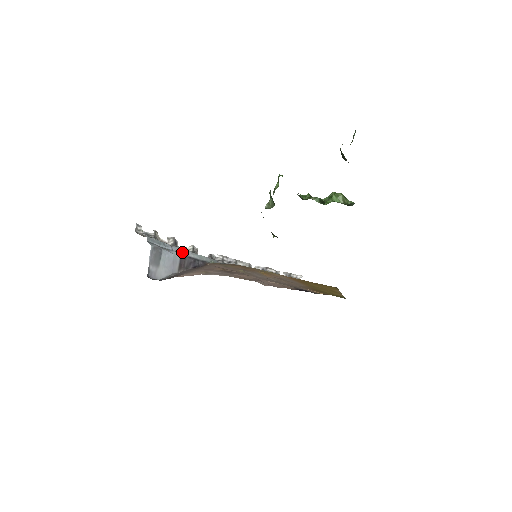
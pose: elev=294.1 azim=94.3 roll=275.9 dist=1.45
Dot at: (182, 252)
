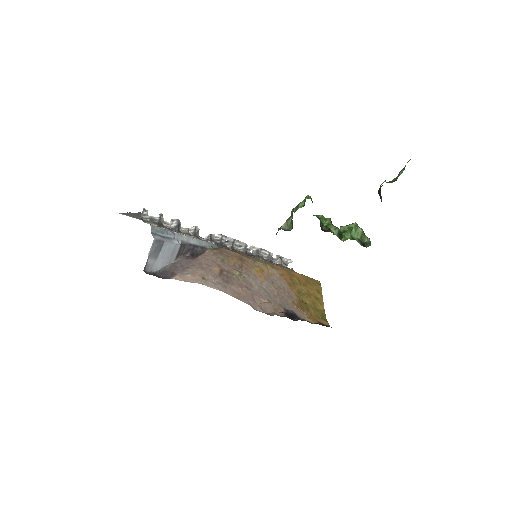
Dot at: (183, 239)
